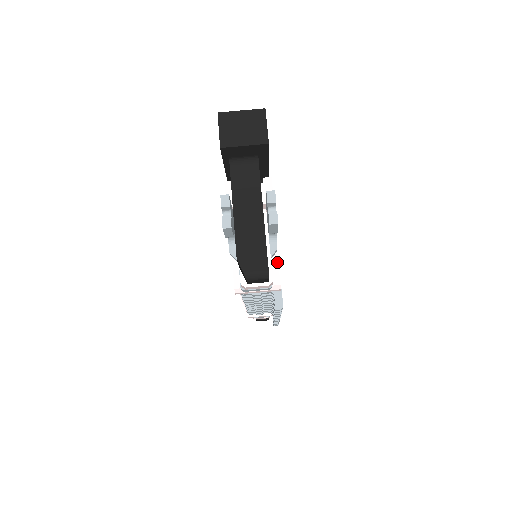
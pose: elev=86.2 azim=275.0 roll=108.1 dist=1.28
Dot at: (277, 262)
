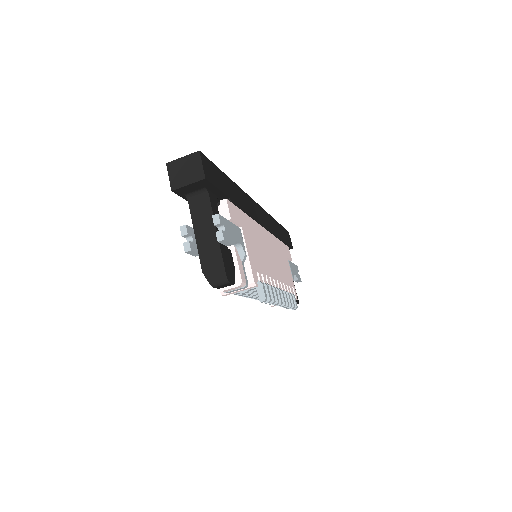
Dot at: (249, 264)
